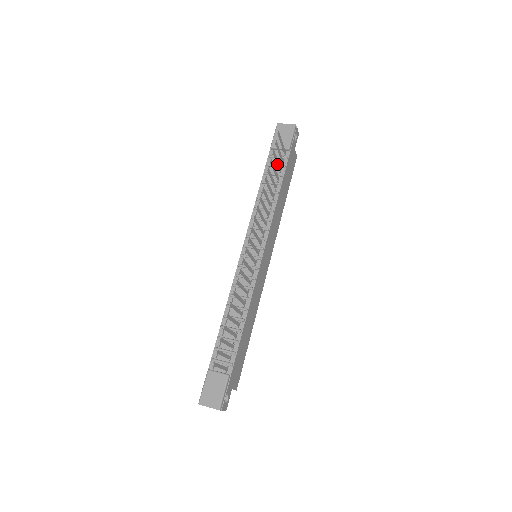
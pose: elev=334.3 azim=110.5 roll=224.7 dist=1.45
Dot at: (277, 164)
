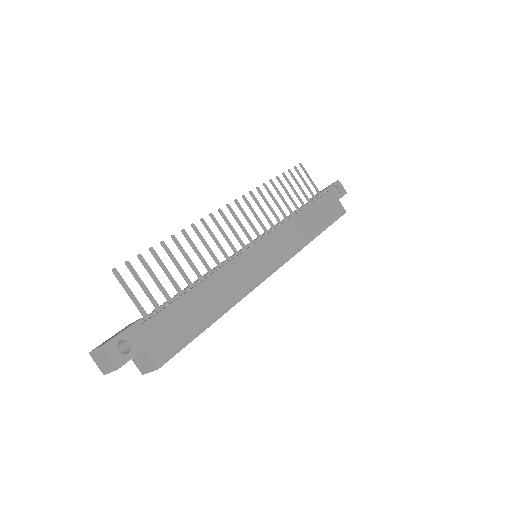
Dot at: (301, 191)
